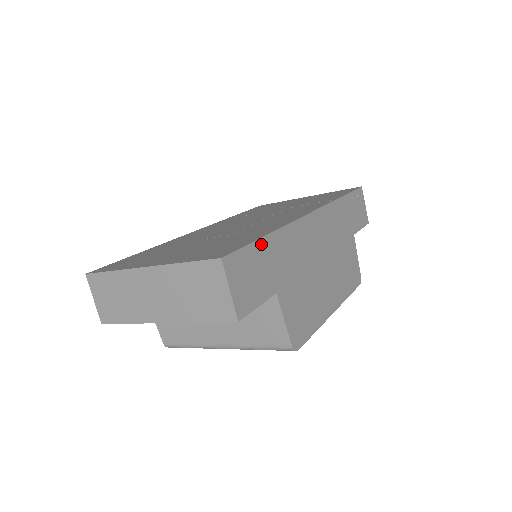
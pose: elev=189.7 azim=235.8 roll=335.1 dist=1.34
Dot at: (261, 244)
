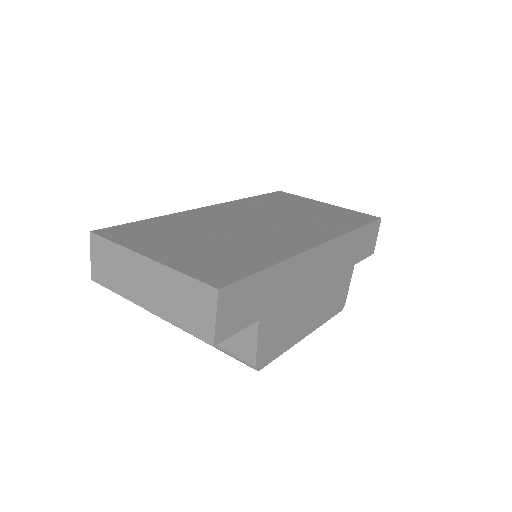
Dot at: (261, 275)
